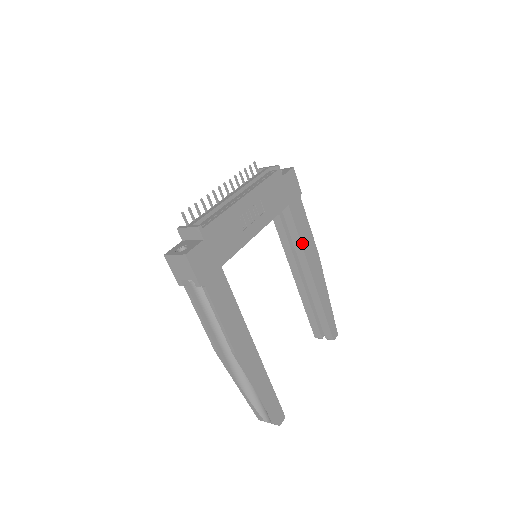
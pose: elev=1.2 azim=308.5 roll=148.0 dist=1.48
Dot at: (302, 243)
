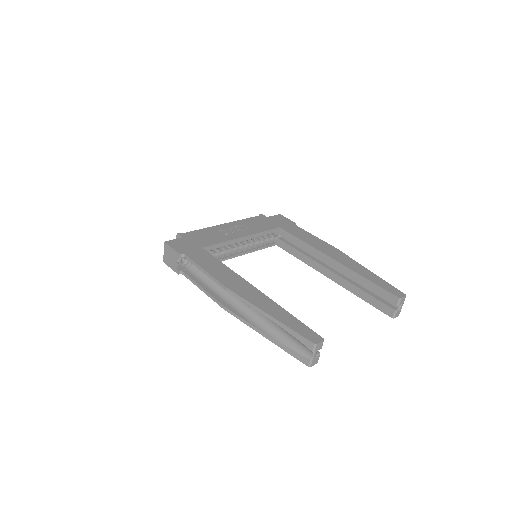
Dot at: (307, 243)
